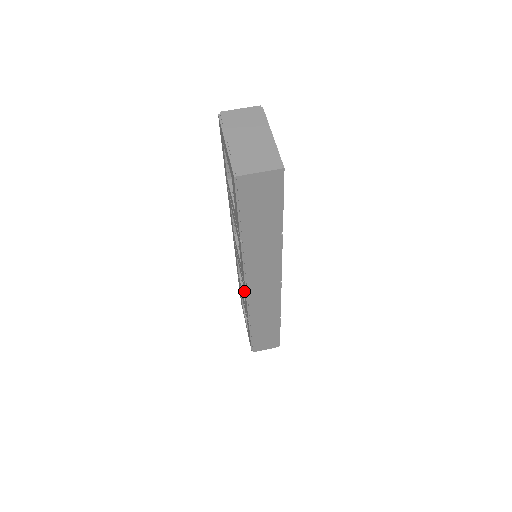
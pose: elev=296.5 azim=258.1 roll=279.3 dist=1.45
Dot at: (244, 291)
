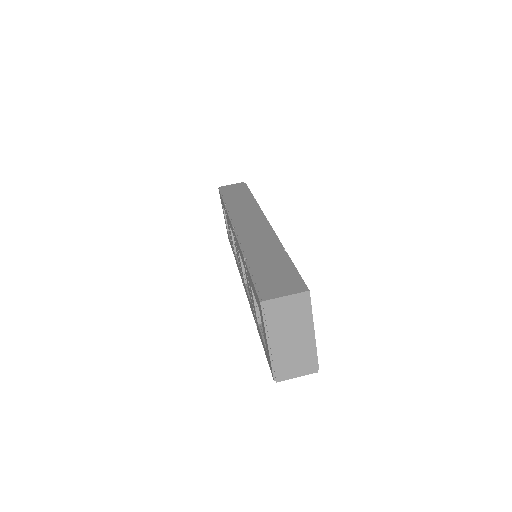
Dot at: (240, 272)
